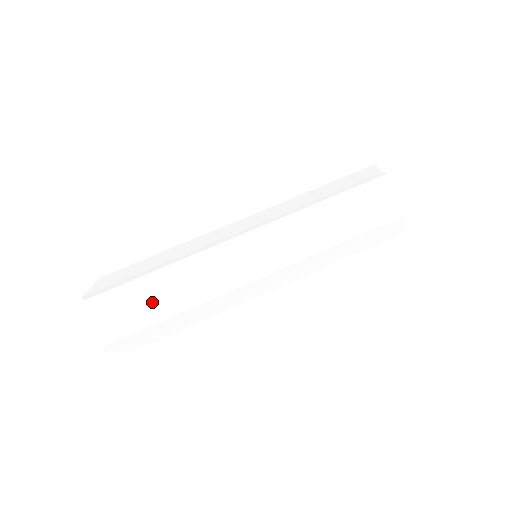
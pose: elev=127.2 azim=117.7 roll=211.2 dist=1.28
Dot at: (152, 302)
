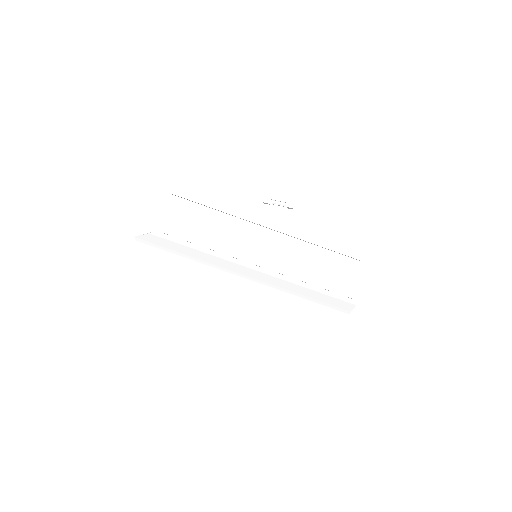
Dot at: occluded
